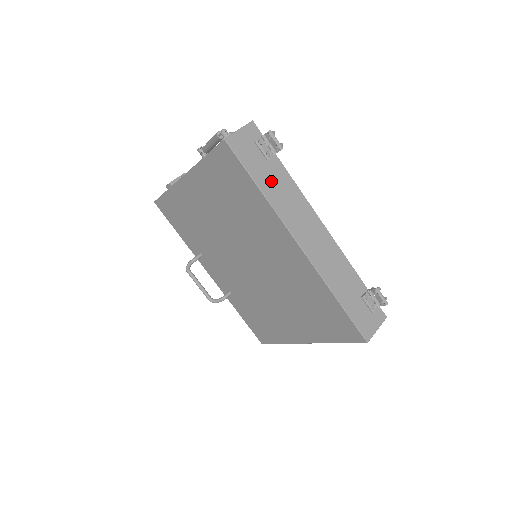
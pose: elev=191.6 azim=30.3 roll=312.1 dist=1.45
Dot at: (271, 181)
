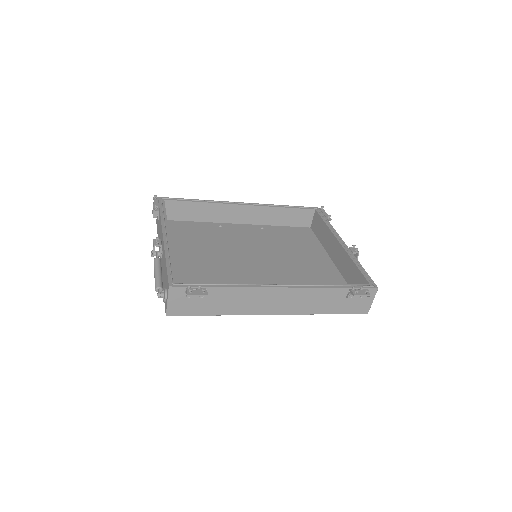
Dot at: (220, 304)
